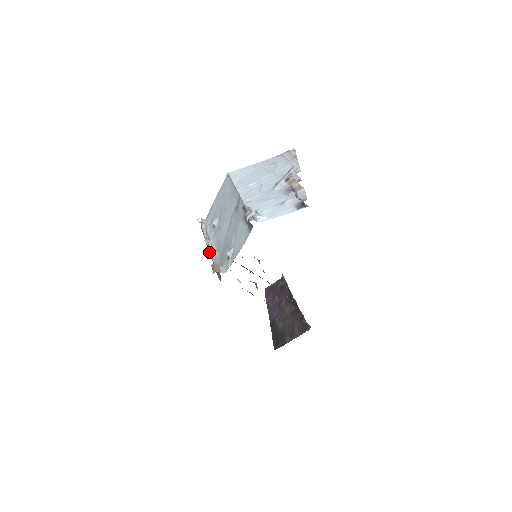
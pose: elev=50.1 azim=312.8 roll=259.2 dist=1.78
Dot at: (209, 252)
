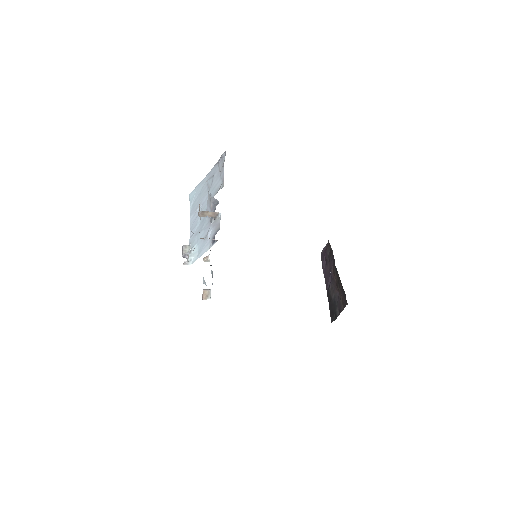
Dot at: occluded
